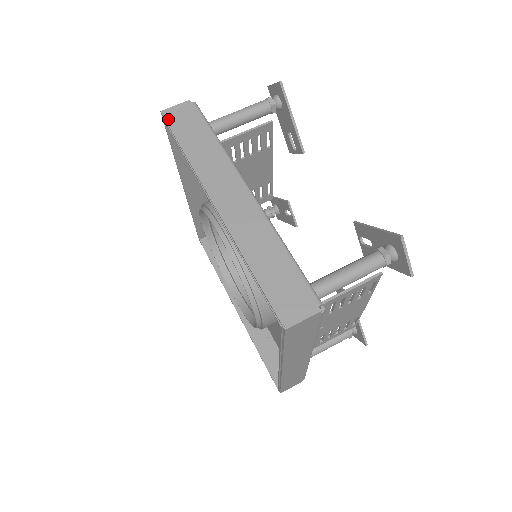
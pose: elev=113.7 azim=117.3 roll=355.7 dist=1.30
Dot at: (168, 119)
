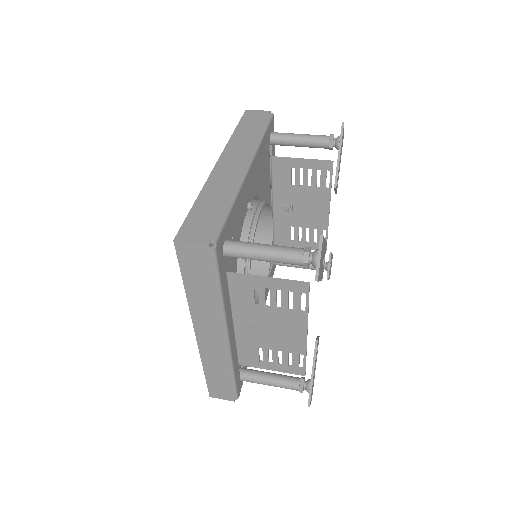
Dot at: (245, 114)
